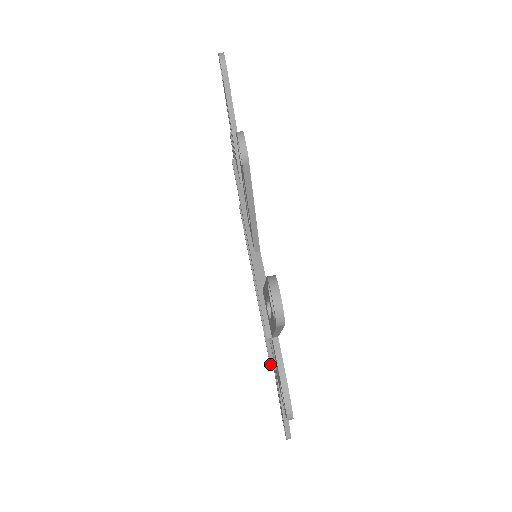
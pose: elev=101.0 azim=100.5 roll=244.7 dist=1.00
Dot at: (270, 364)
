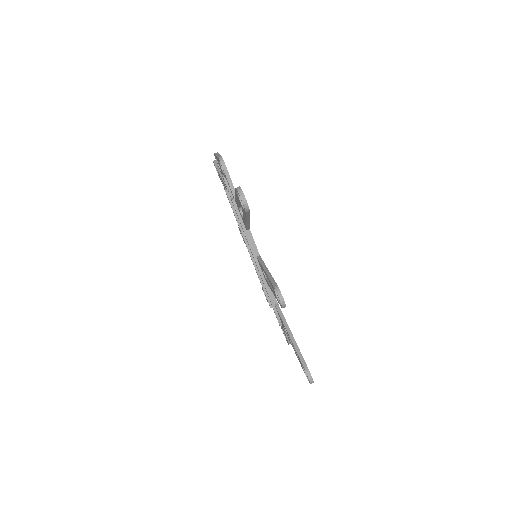
Dot at: (270, 306)
